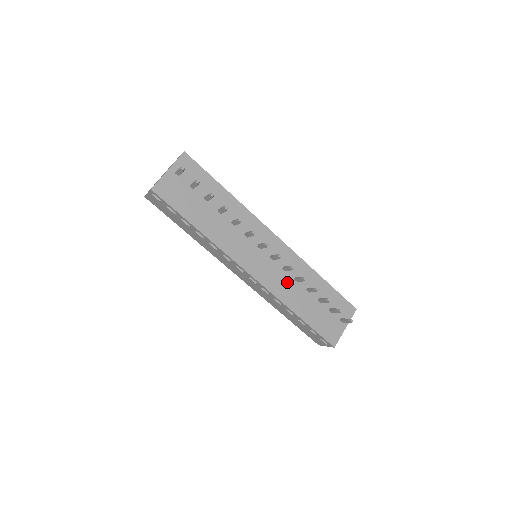
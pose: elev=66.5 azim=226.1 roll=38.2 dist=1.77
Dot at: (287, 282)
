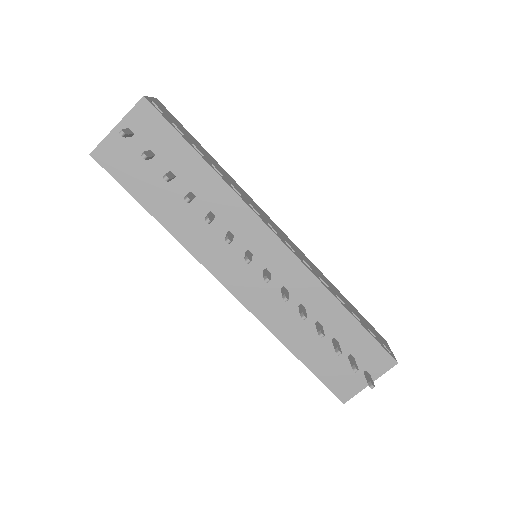
Dot at: (286, 308)
